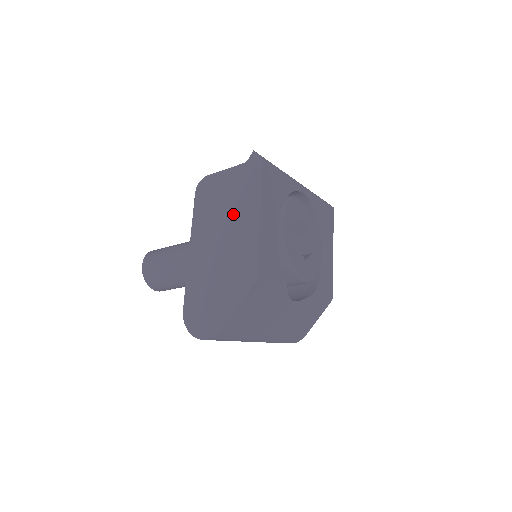
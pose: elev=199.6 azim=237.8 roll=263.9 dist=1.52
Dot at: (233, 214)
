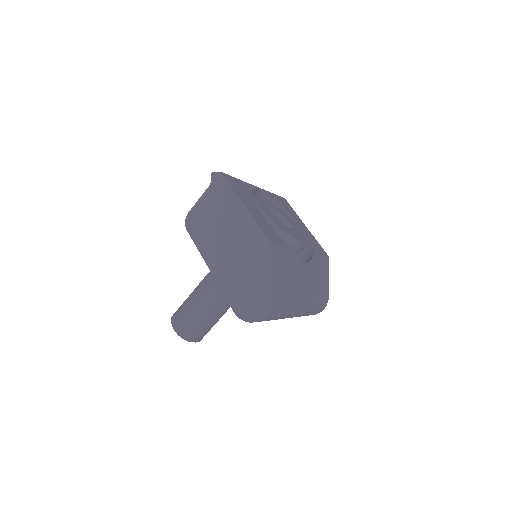
Dot at: (225, 221)
